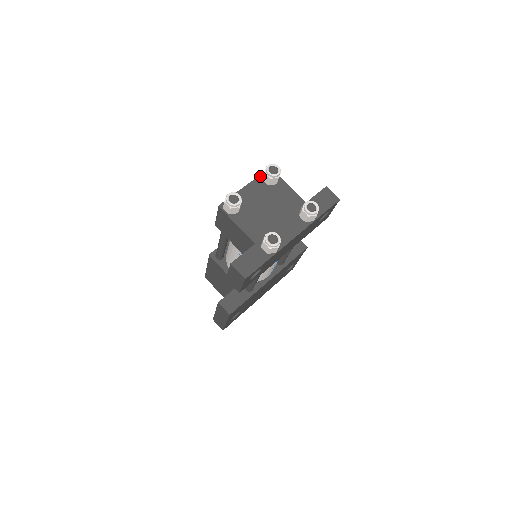
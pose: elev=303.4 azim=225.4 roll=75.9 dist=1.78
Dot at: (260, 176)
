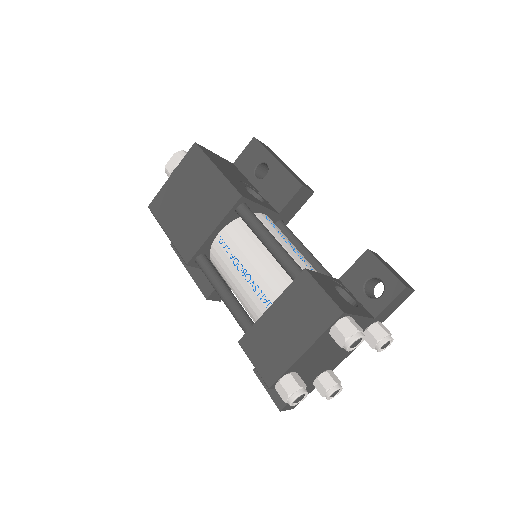
Dot at: (327, 331)
